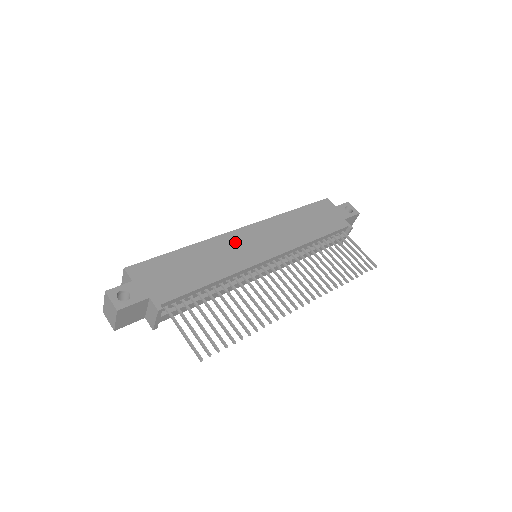
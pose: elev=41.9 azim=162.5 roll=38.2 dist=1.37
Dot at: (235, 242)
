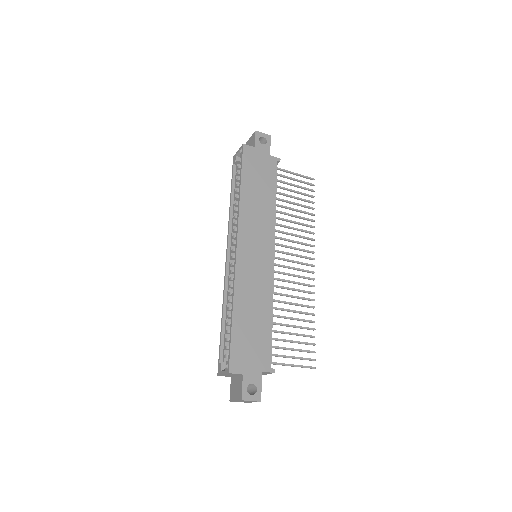
Dot at: (247, 267)
